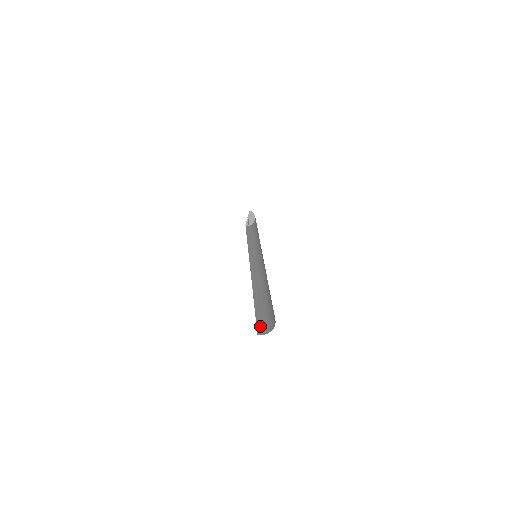
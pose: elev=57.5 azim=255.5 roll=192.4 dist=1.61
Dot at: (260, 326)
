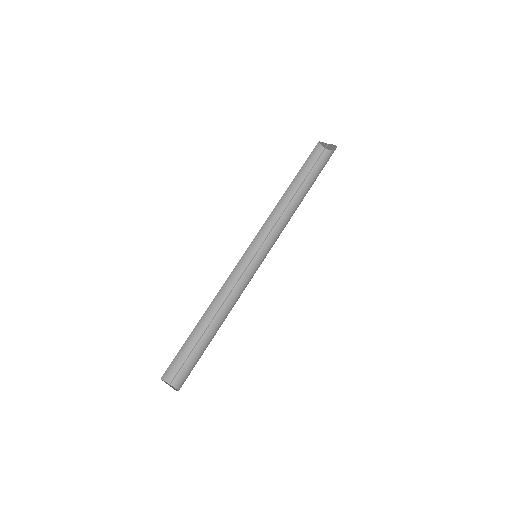
Dot at: (171, 367)
